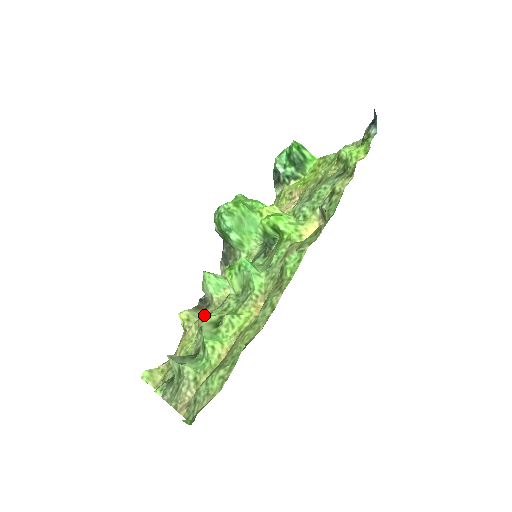
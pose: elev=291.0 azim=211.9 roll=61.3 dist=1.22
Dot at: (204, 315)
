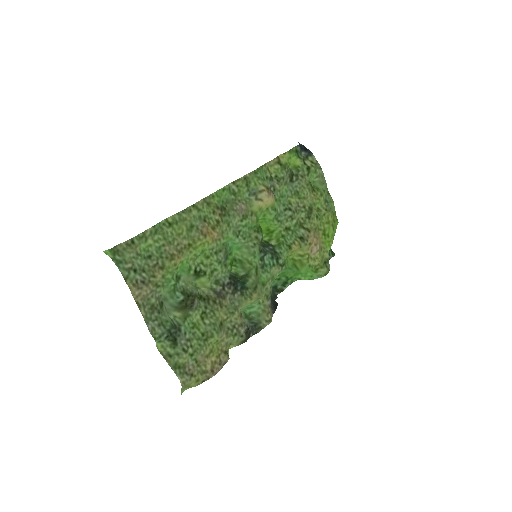
Dot at: (230, 321)
